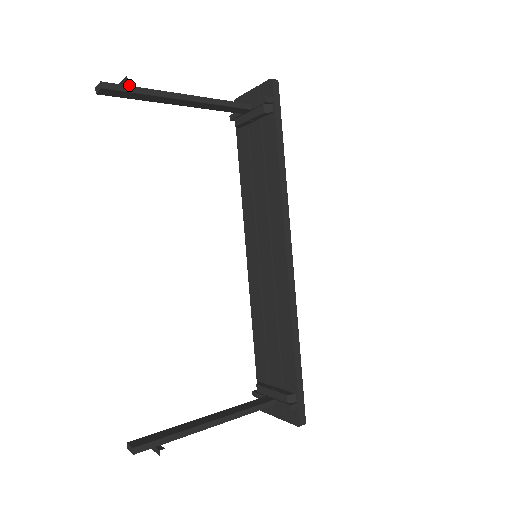
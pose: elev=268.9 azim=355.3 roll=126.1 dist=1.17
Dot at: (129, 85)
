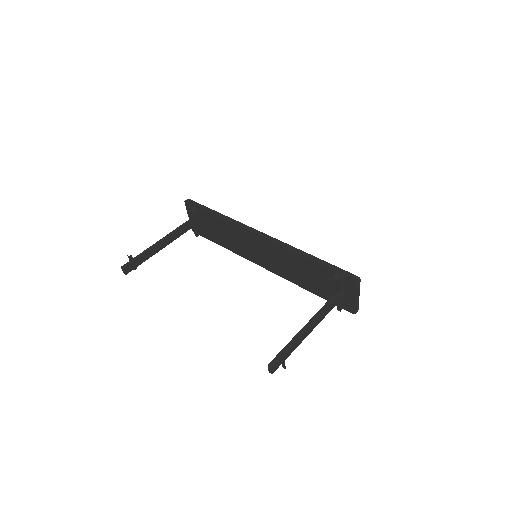
Dot at: (133, 258)
